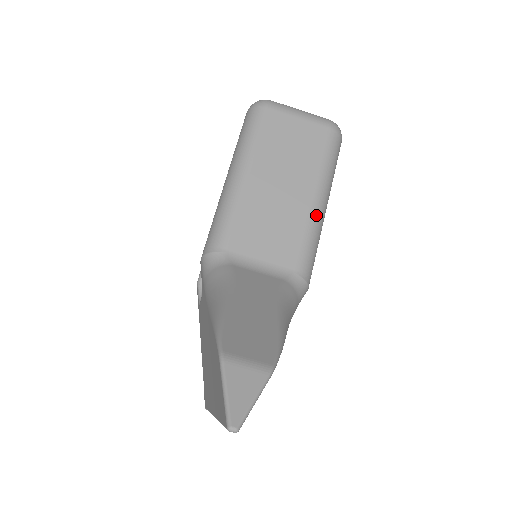
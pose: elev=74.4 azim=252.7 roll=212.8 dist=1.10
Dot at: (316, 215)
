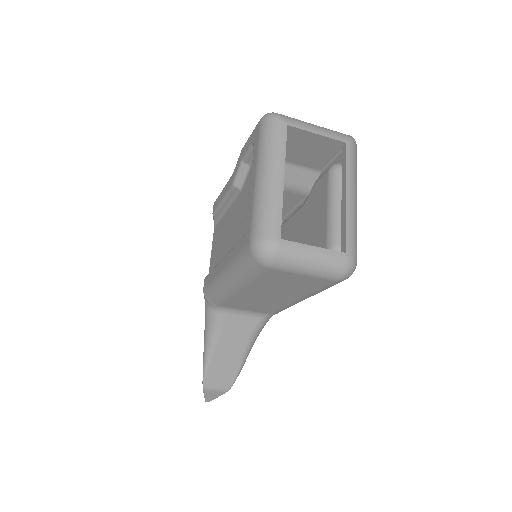
Dot at: occluded
